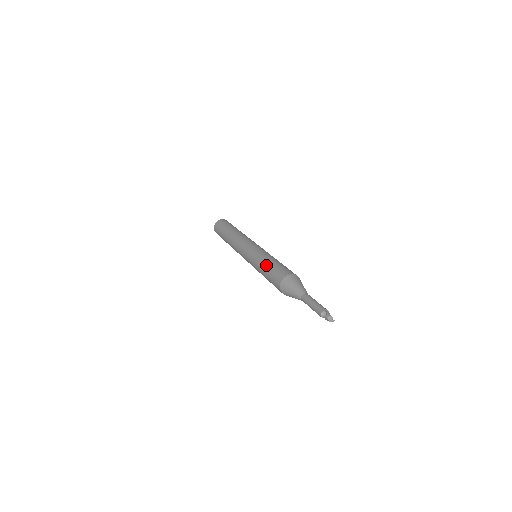
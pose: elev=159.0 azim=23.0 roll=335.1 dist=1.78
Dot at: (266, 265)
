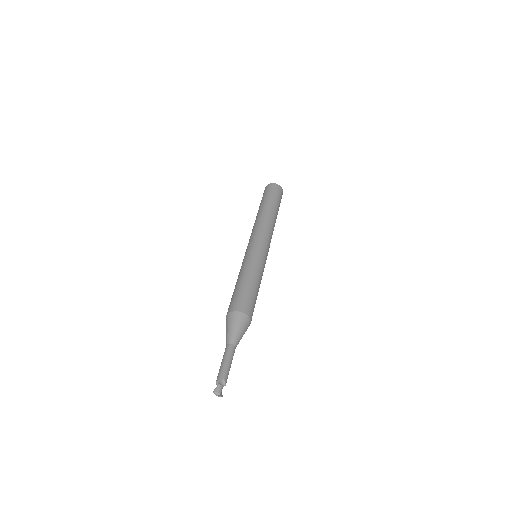
Dot at: (238, 281)
